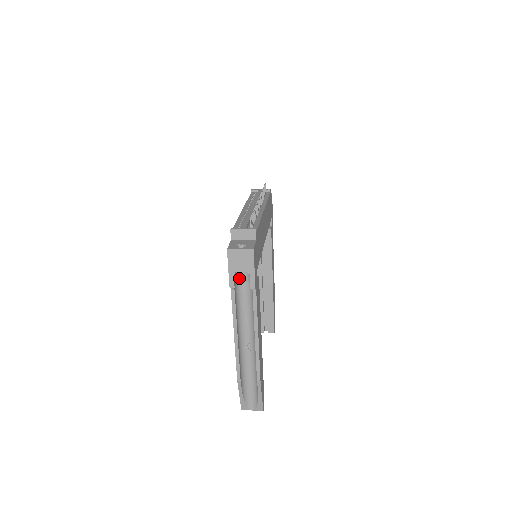
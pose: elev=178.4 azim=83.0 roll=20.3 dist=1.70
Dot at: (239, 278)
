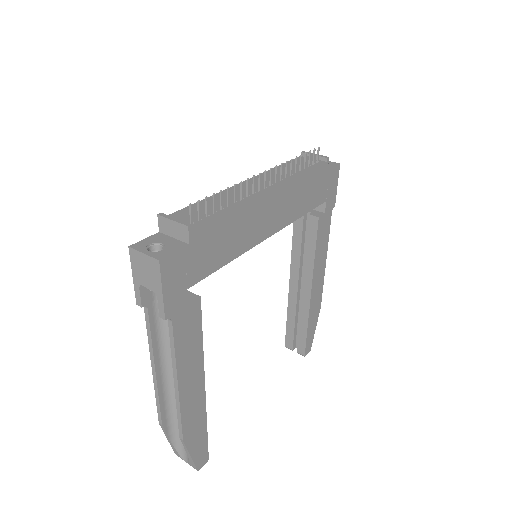
Dot at: occluded
